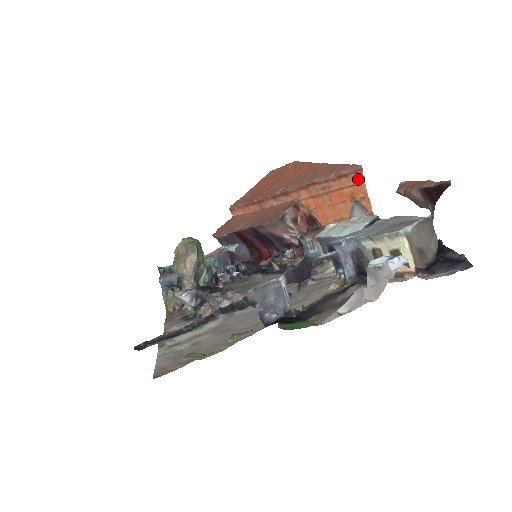
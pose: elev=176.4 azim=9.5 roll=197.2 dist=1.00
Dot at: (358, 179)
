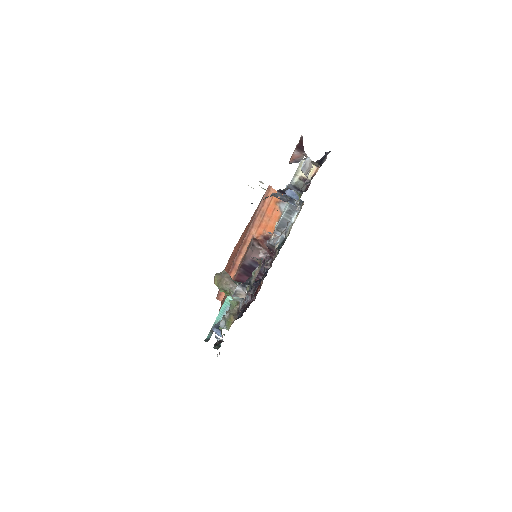
Dot at: (272, 192)
